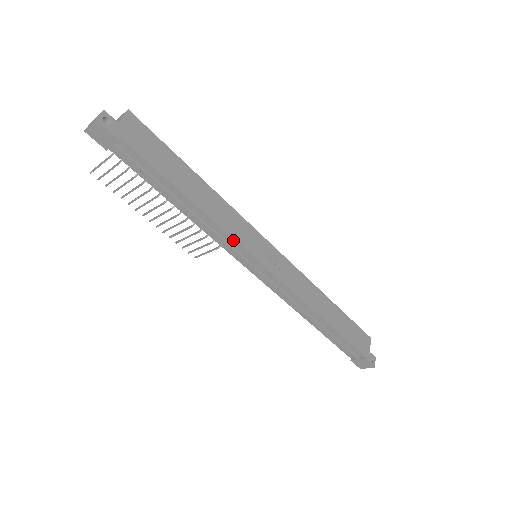
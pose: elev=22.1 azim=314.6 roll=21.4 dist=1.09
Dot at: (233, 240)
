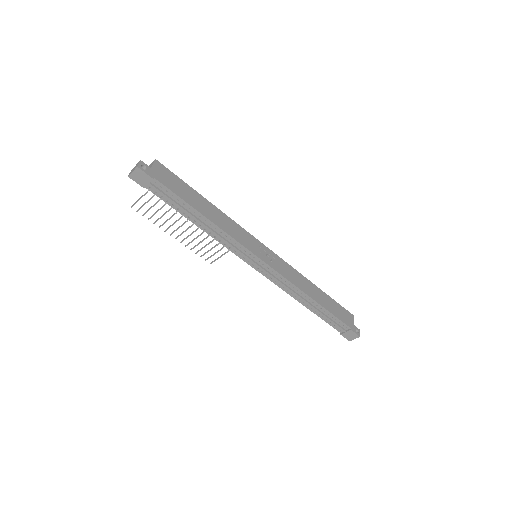
Dot at: (238, 243)
